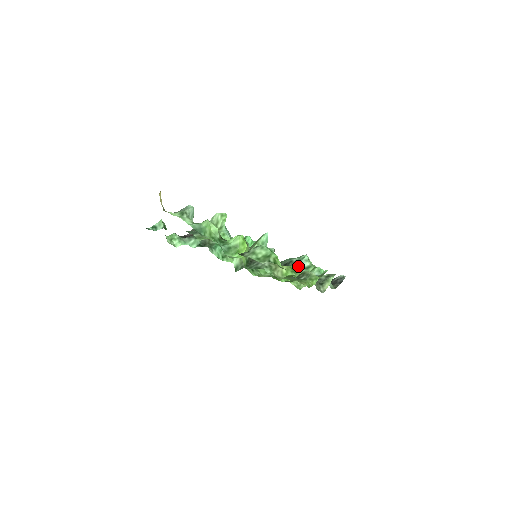
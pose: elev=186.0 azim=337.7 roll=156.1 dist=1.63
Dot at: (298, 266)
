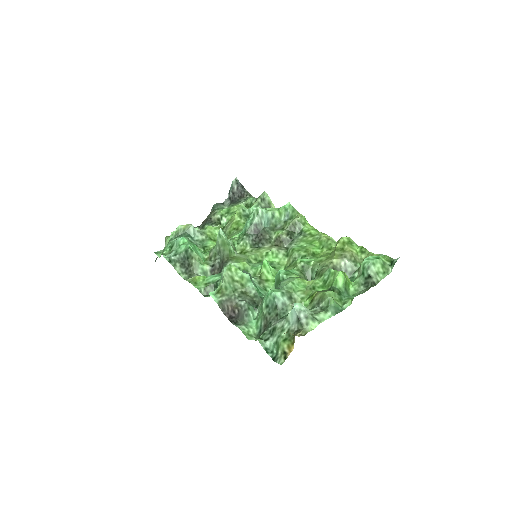
Dot at: (267, 223)
